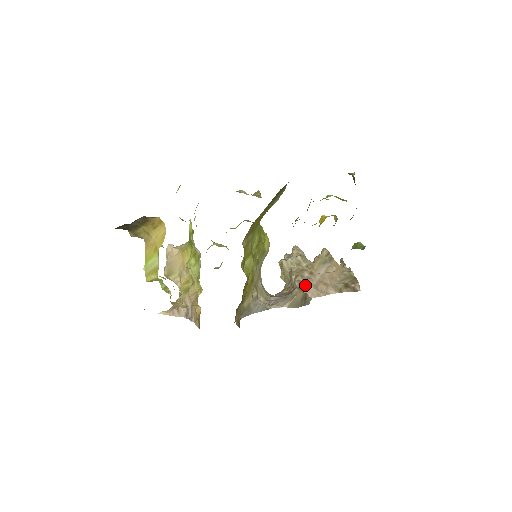
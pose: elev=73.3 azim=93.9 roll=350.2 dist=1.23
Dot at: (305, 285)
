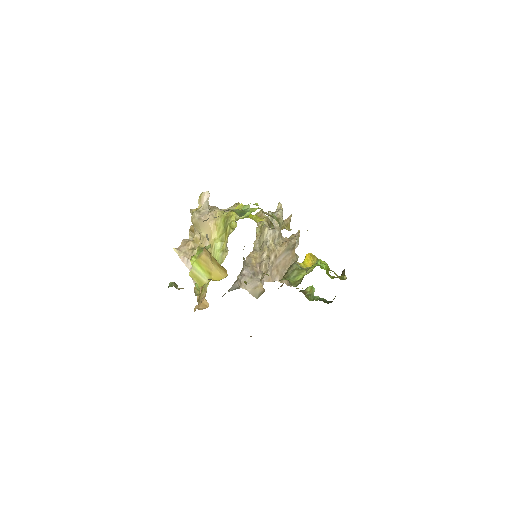
Dot at: (267, 272)
